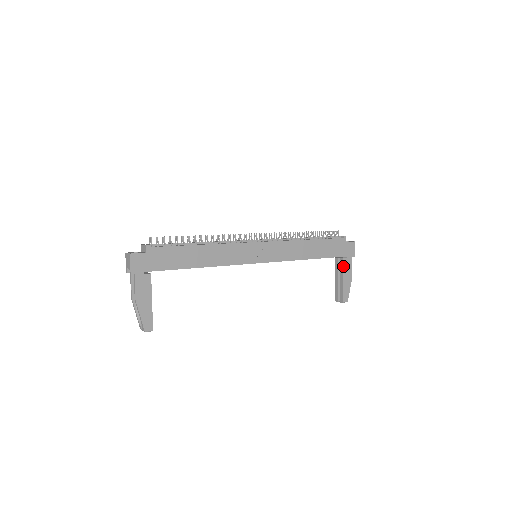
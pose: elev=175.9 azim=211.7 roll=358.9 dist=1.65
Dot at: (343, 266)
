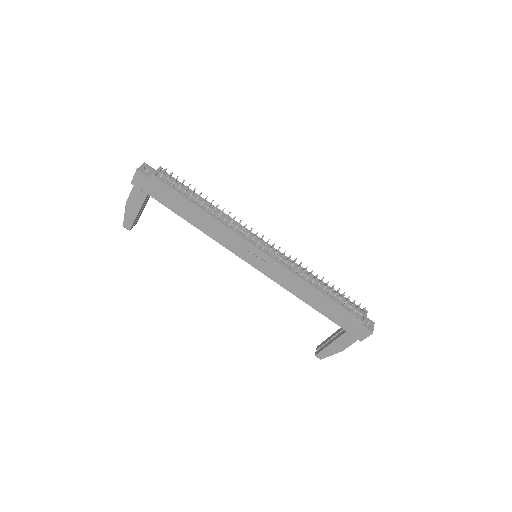
Dot at: (340, 336)
